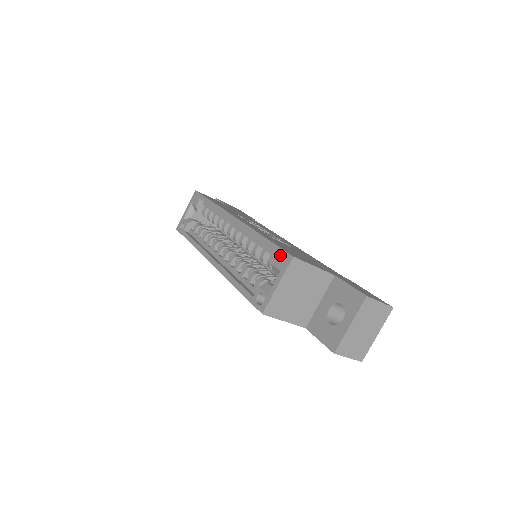
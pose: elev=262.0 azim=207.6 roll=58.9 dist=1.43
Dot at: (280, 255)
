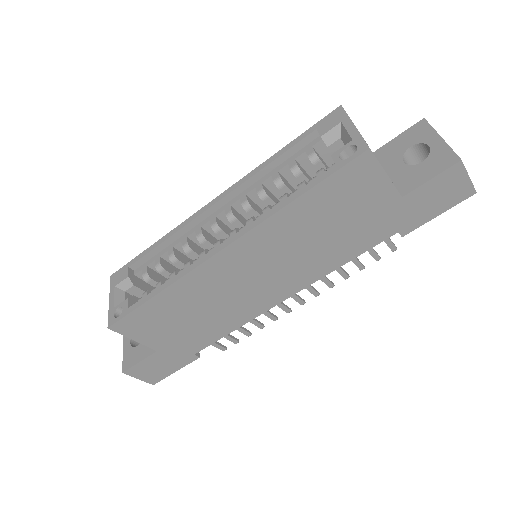
Dot at: (323, 123)
